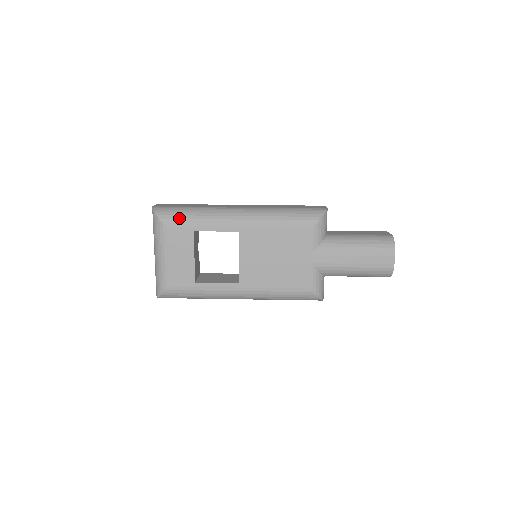
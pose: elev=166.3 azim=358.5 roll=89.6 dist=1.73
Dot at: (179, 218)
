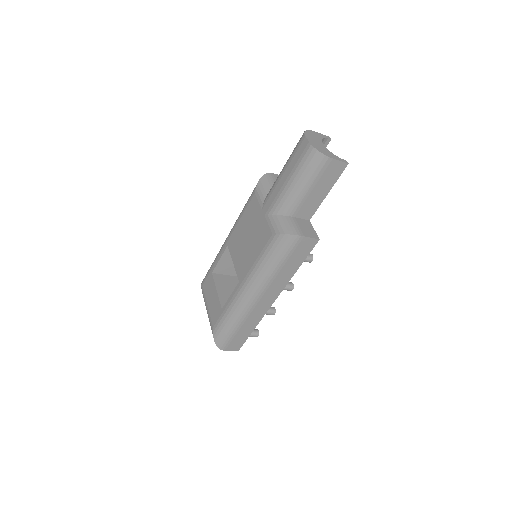
Dot at: occluded
